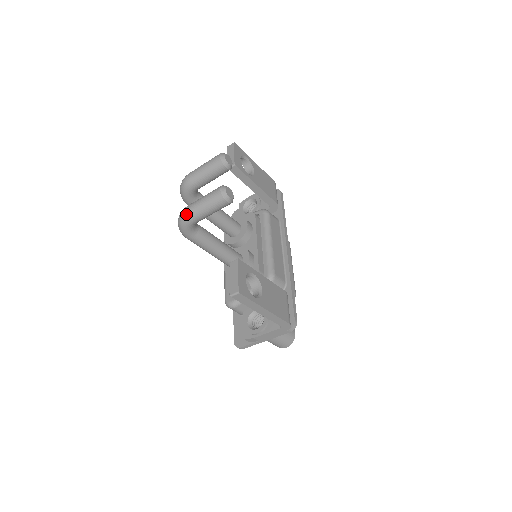
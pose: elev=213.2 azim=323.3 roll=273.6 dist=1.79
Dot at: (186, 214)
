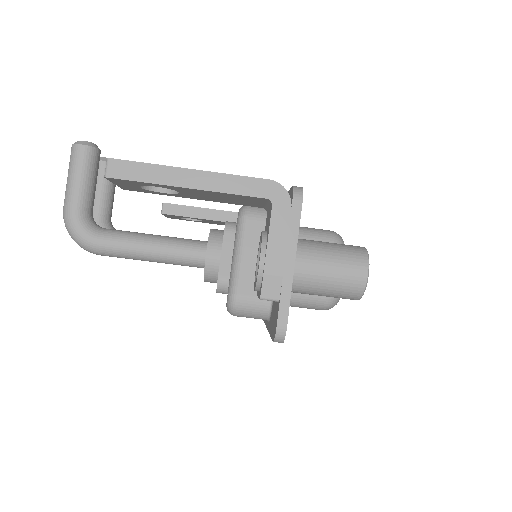
Dot at: (63, 210)
